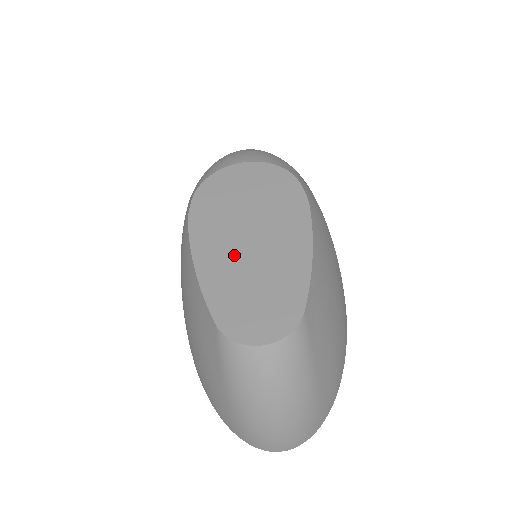
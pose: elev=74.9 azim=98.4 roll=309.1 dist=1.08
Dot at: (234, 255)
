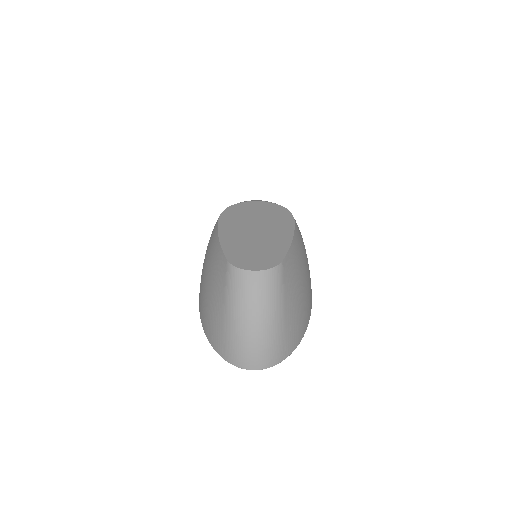
Dot at: (244, 236)
